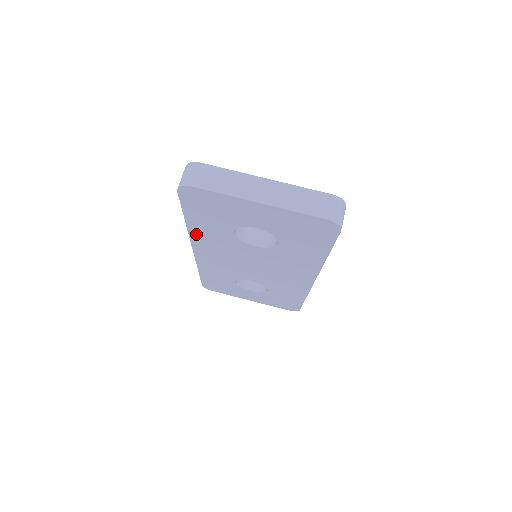
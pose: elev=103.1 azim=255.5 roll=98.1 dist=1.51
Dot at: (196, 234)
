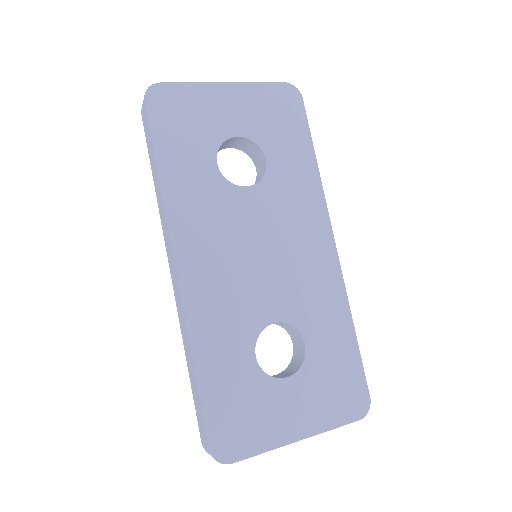
Dot at: (174, 203)
